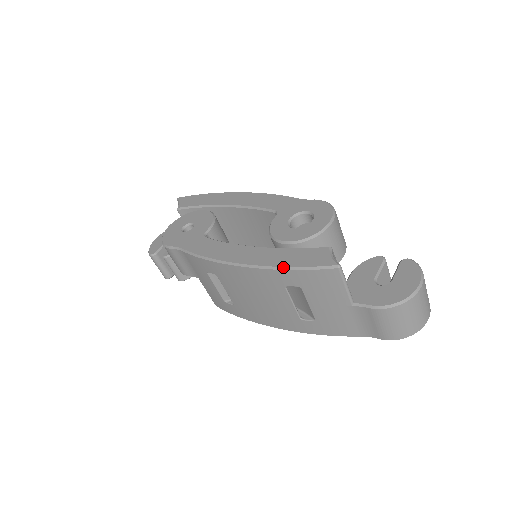
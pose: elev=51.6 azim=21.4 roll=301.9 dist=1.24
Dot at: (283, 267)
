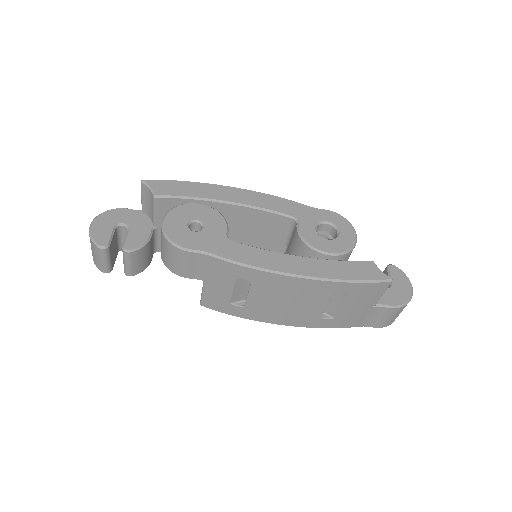
Dot at: (347, 280)
